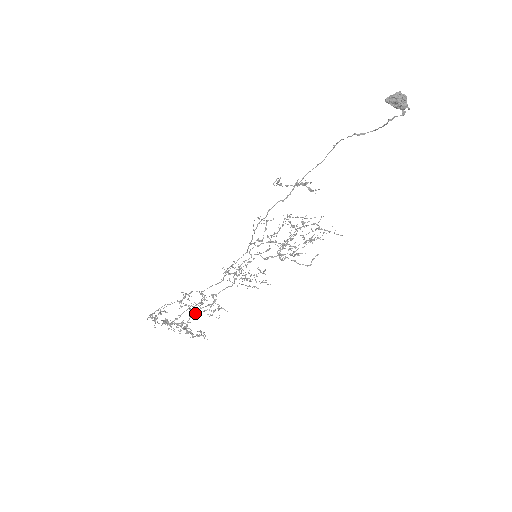
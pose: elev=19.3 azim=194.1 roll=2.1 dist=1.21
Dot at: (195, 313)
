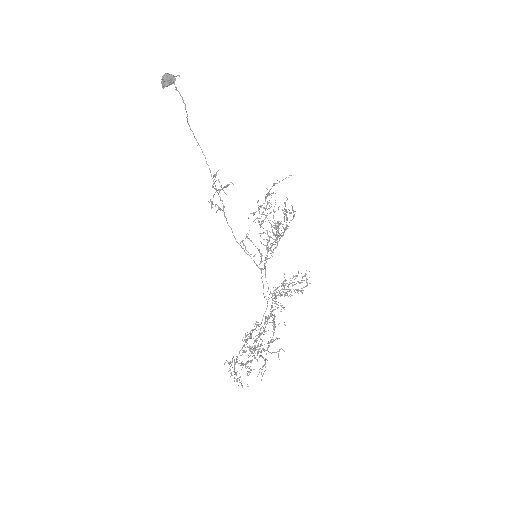
Dot at: (258, 337)
